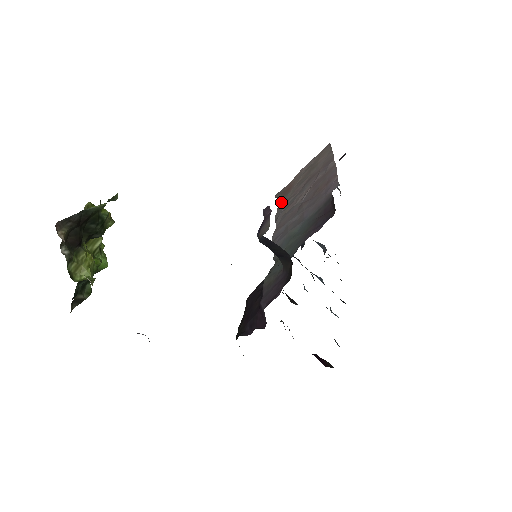
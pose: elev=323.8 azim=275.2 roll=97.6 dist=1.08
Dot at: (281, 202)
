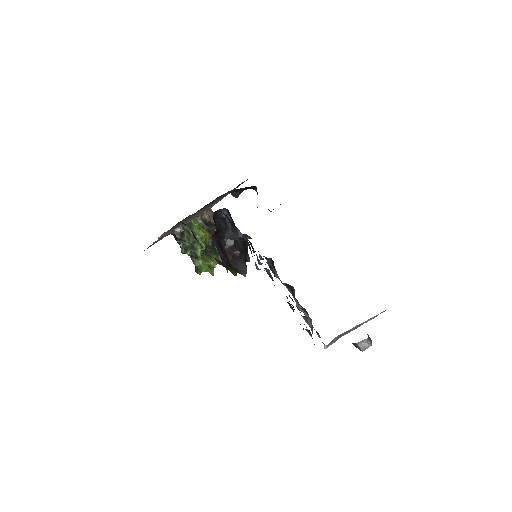
Dot at: occluded
